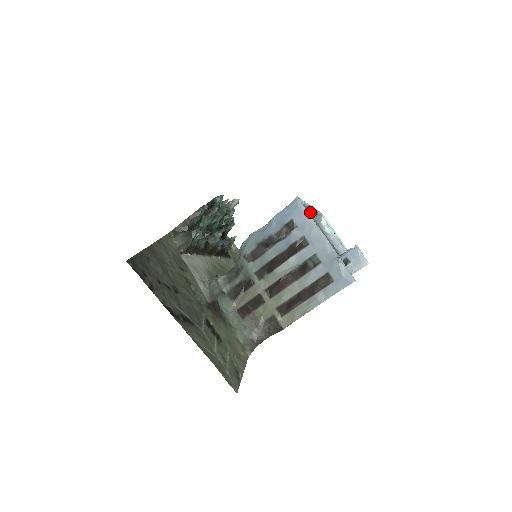
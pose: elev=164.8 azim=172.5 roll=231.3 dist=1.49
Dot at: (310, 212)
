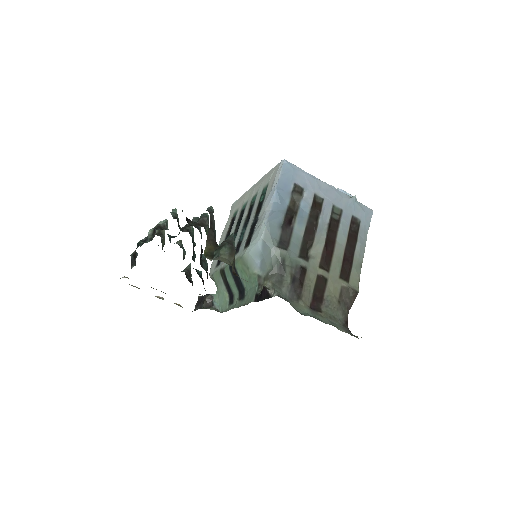
Dot at: occluded
